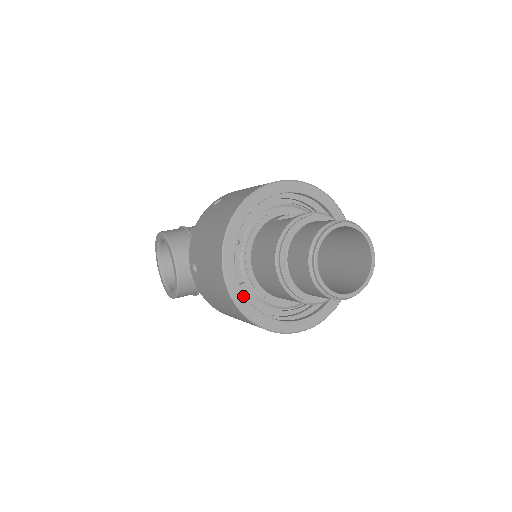
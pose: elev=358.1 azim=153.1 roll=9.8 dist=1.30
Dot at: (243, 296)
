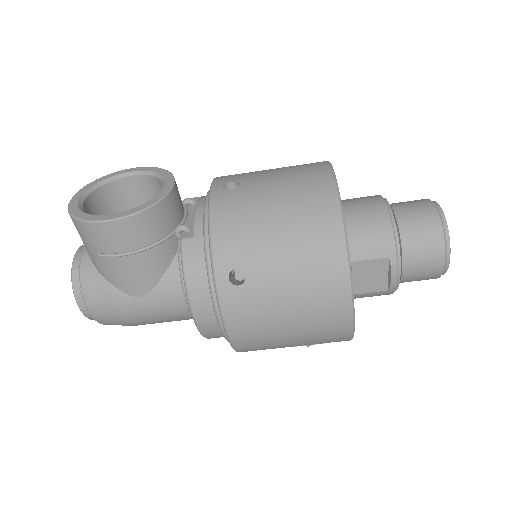
Dot at: occluded
